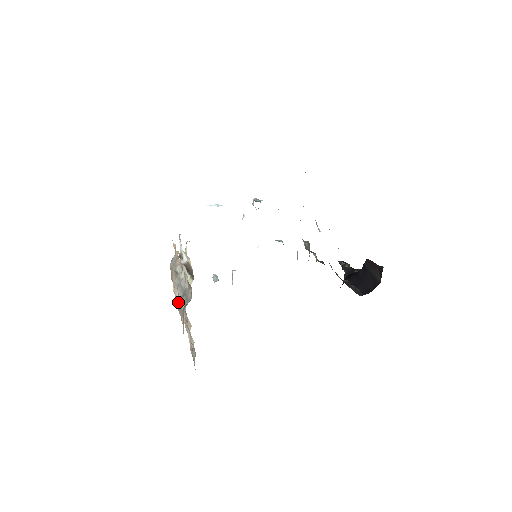
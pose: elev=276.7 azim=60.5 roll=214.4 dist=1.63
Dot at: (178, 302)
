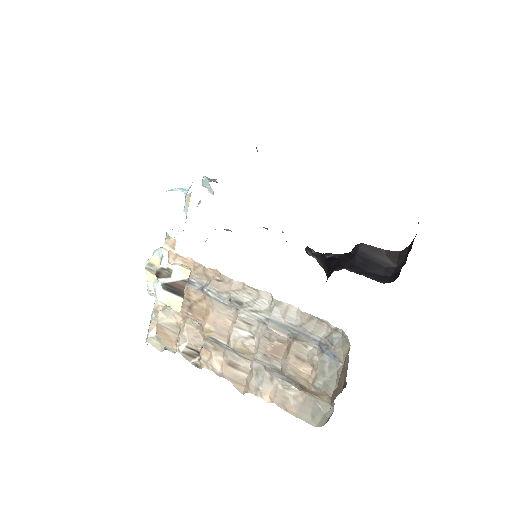
Dot at: (274, 345)
